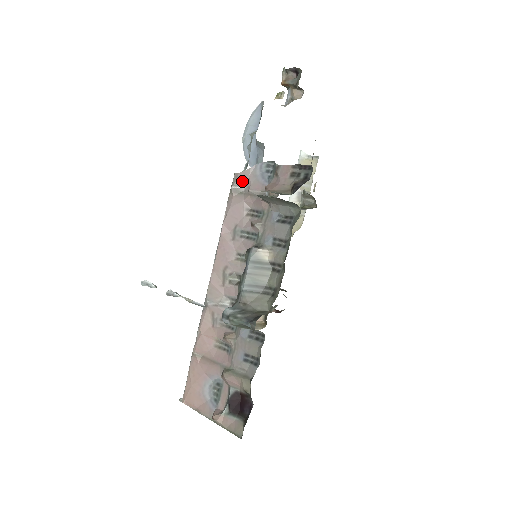
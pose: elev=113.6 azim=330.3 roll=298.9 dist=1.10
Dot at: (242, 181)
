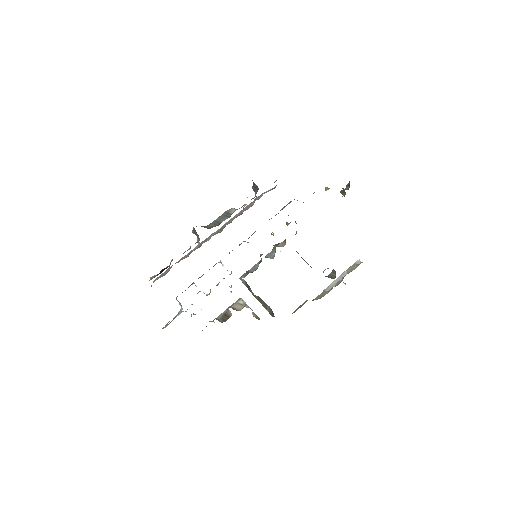
Dot at: (261, 195)
